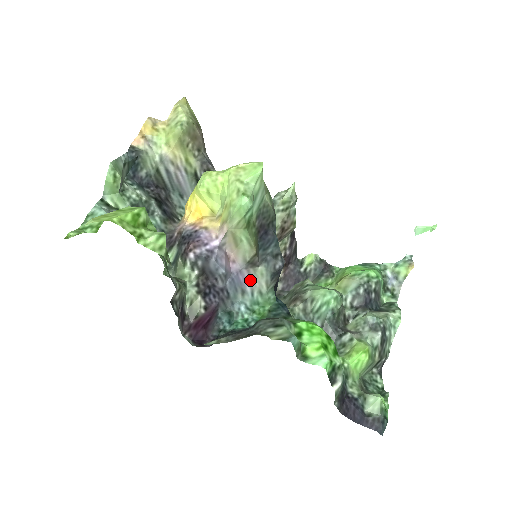
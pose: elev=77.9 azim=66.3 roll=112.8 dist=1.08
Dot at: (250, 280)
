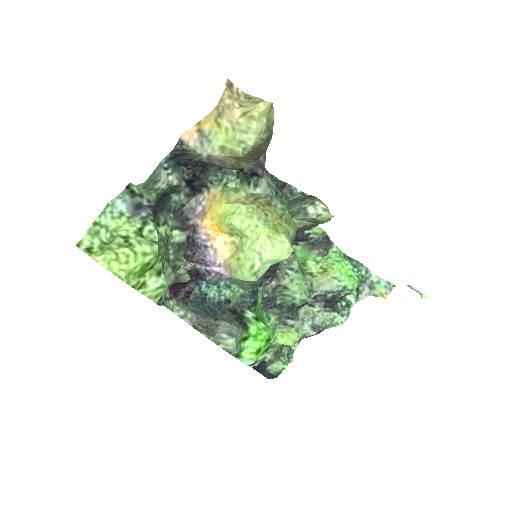
Dot at: occluded
